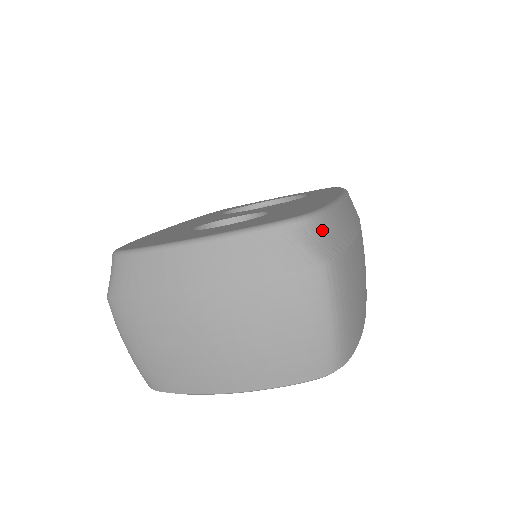
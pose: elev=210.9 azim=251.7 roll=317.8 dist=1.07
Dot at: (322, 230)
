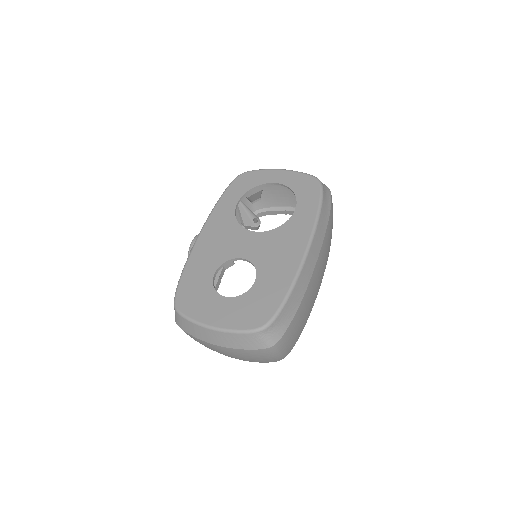
Dot at: (274, 328)
